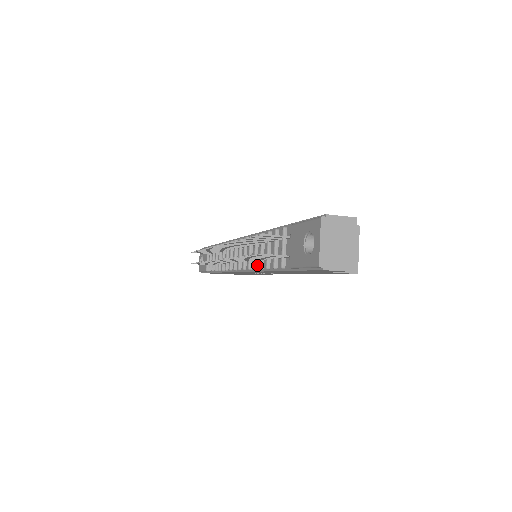
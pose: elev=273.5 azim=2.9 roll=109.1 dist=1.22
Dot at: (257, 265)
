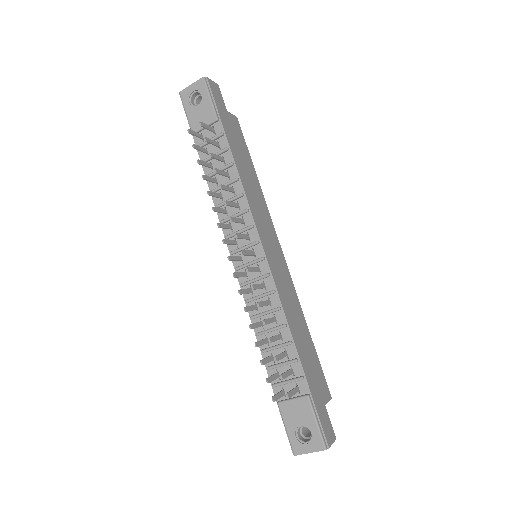
Dot at: (256, 318)
